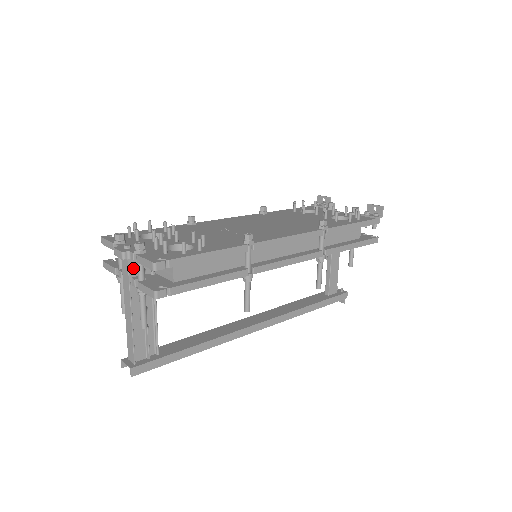
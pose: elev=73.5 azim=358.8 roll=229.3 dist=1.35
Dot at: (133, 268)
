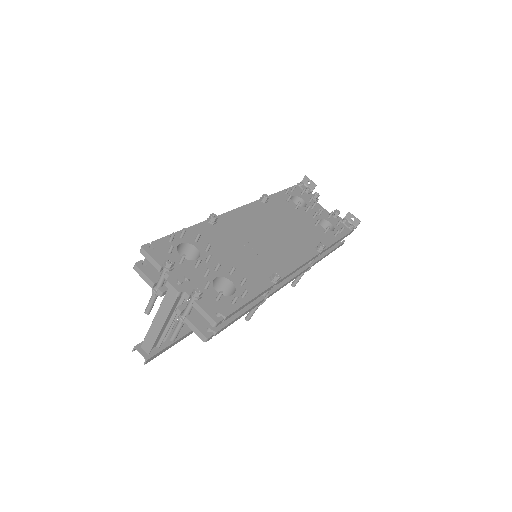
Dot at: occluded
